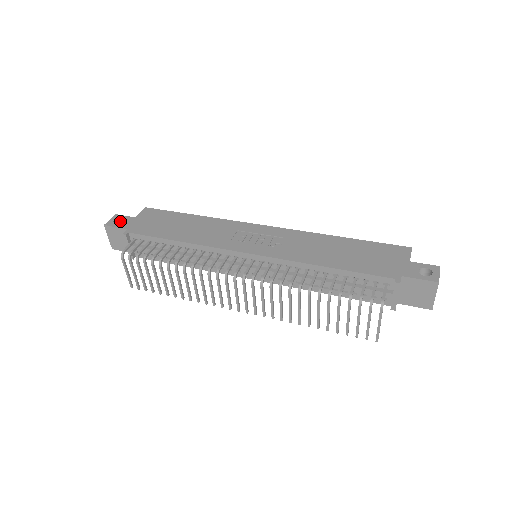
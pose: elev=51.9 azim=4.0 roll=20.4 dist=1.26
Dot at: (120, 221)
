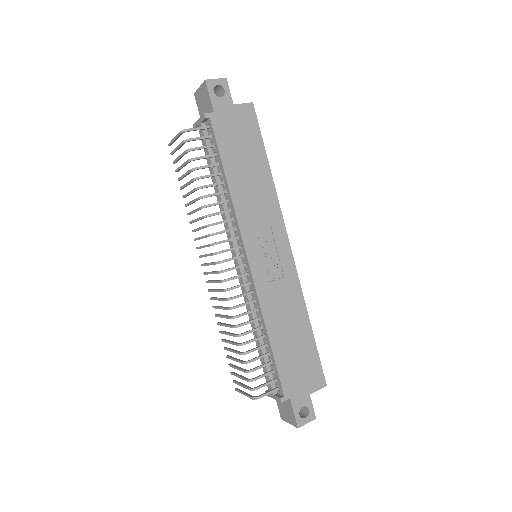
Dot at: (222, 89)
